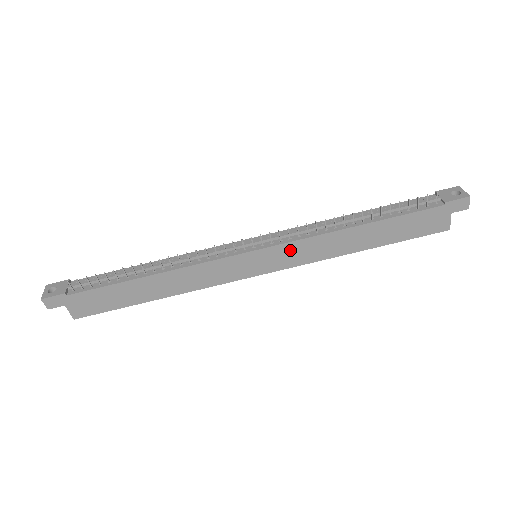
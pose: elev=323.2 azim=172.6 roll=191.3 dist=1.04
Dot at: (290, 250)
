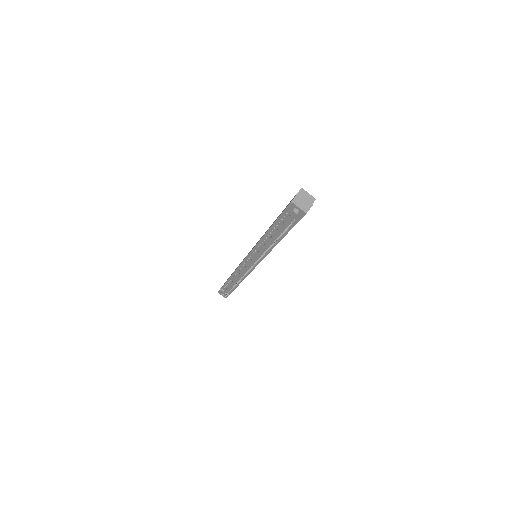
Dot at: occluded
